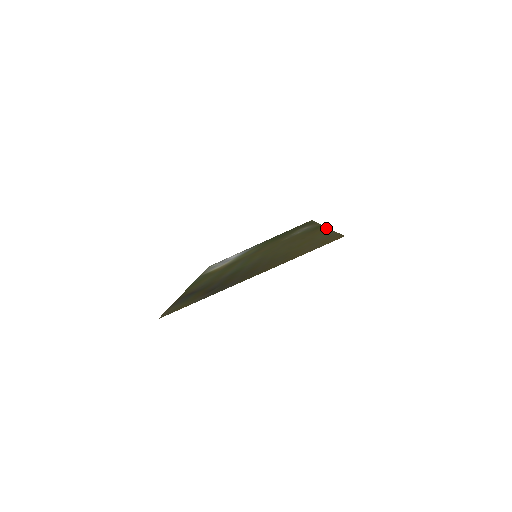
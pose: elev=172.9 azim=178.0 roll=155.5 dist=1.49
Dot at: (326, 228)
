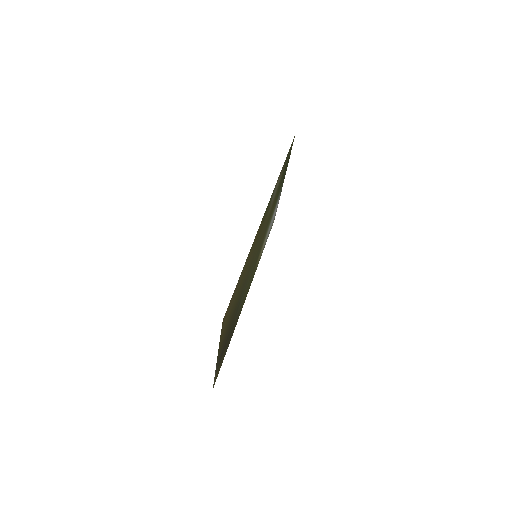
Dot at: (255, 236)
